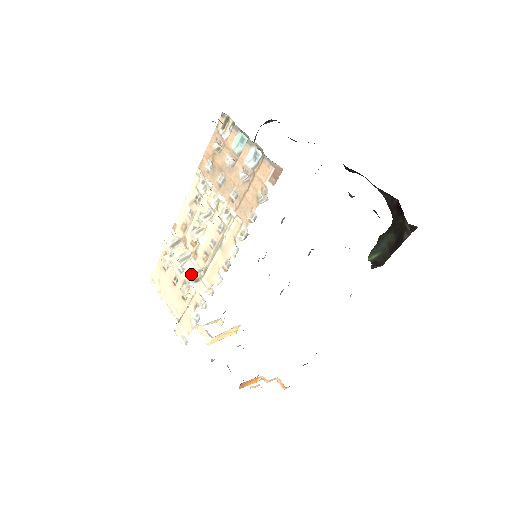
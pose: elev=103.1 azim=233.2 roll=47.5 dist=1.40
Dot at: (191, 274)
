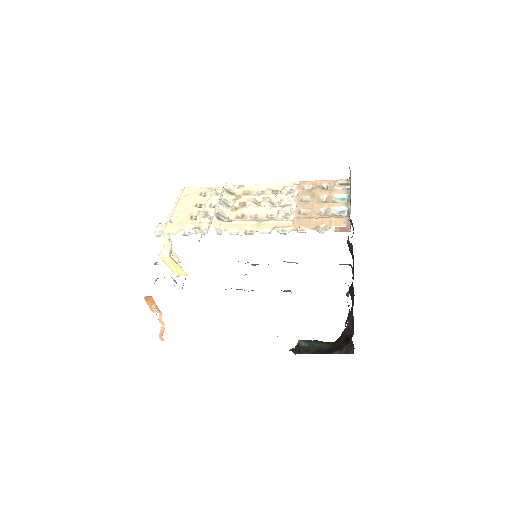
Dot at: (219, 212)
